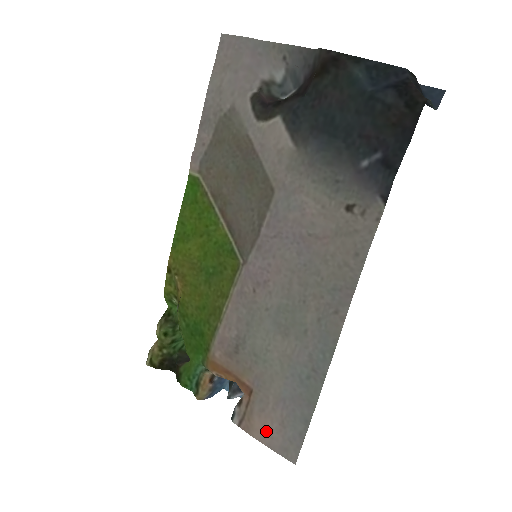
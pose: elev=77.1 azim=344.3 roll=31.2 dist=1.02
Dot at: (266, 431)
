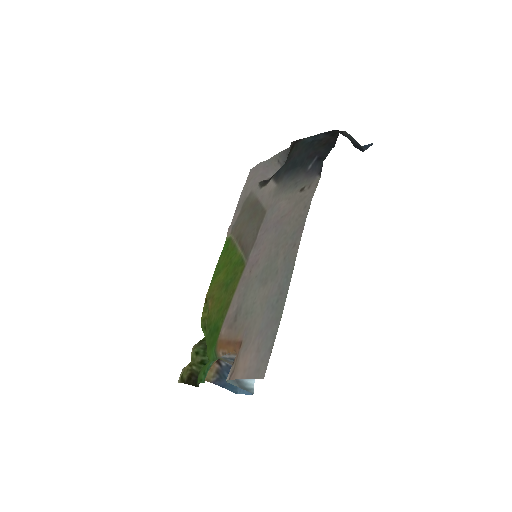
Dot at: (246, 365)
